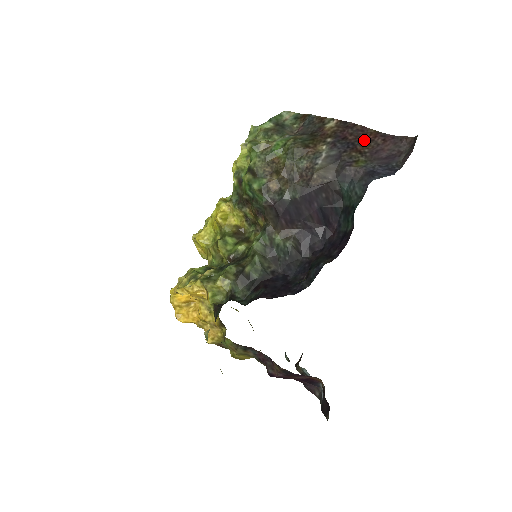
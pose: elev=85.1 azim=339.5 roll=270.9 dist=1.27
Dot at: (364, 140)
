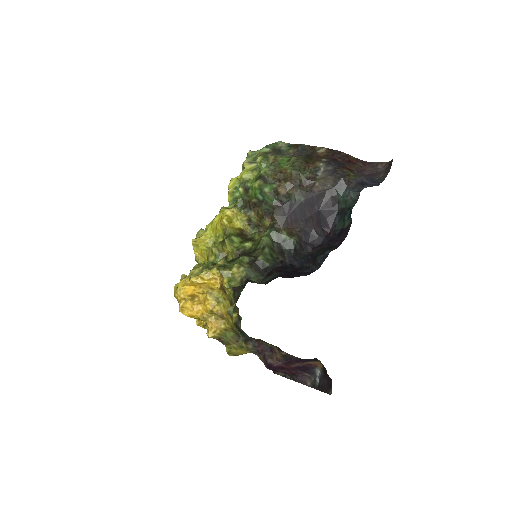
Dot at: (350, 163)
